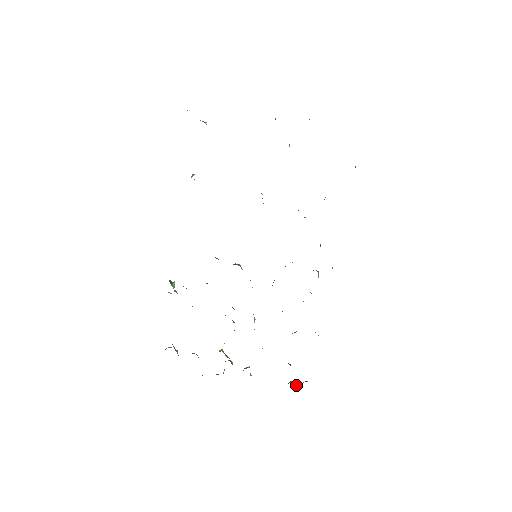
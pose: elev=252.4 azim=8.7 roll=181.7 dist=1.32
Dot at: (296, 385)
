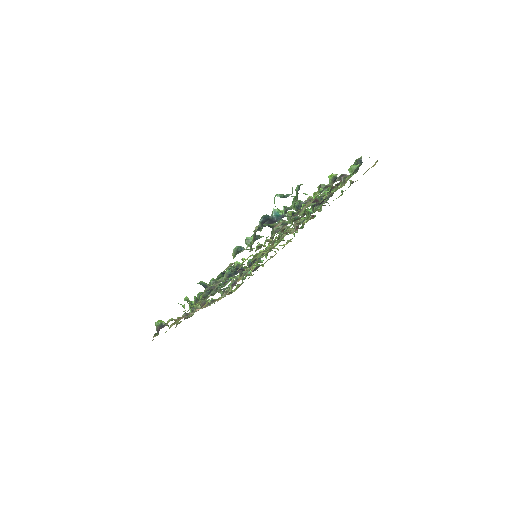
Dot at: (232, 290)
